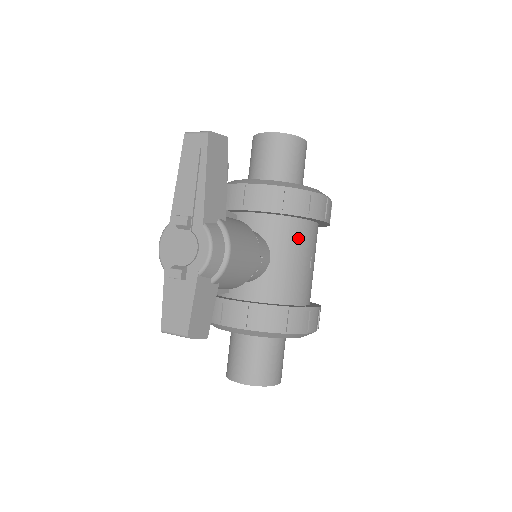
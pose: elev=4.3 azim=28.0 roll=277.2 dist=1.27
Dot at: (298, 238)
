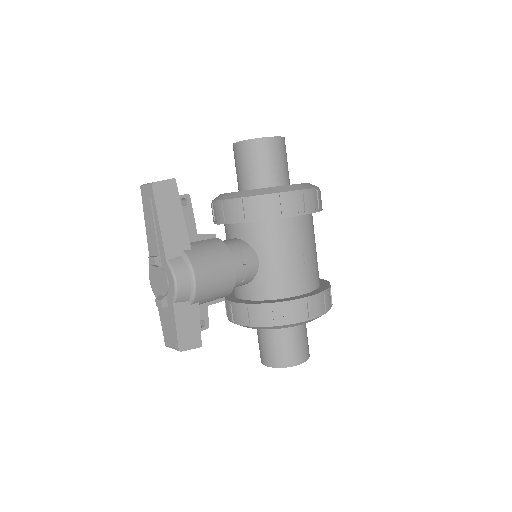
Dot at: (281, 237)
